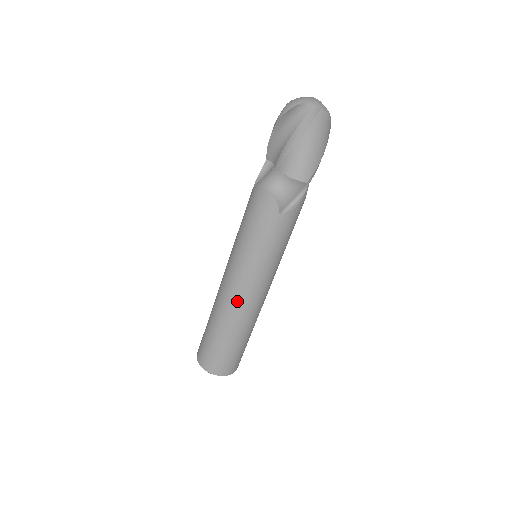
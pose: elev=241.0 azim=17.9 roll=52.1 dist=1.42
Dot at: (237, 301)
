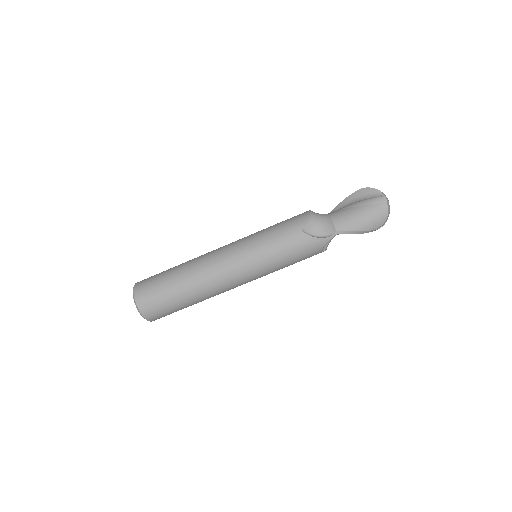
Dot at: (214, 258)
